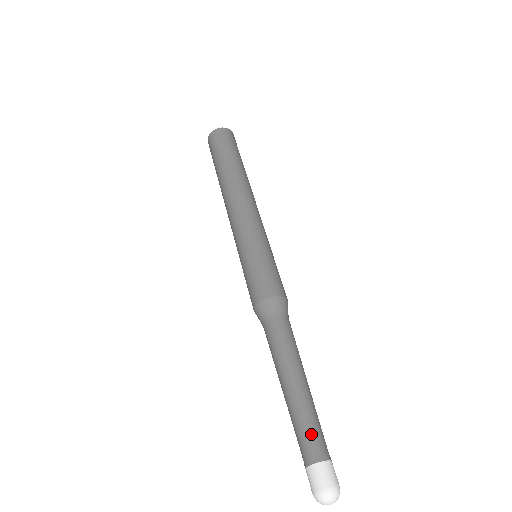
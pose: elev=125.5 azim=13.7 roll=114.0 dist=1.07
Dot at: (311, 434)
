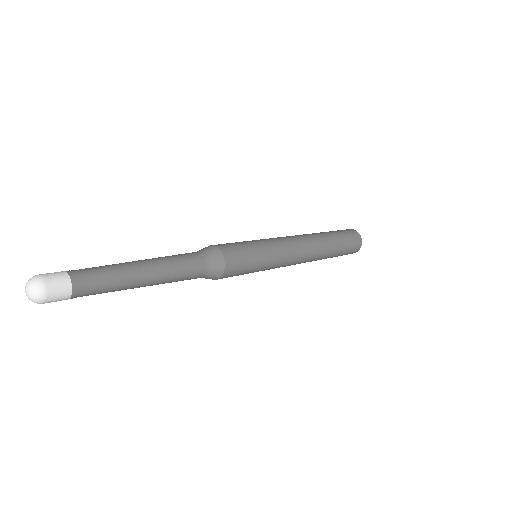
Dot at: (95, 269)
